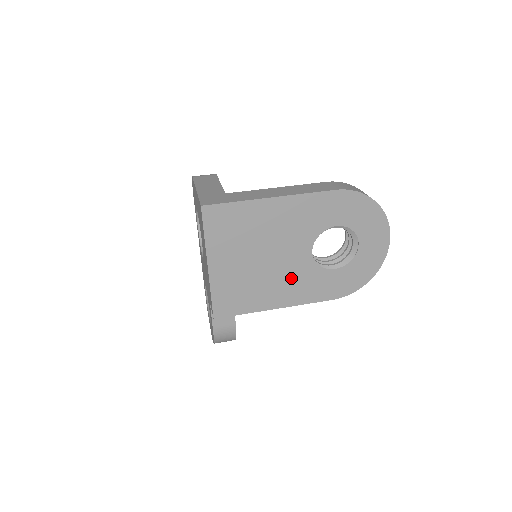
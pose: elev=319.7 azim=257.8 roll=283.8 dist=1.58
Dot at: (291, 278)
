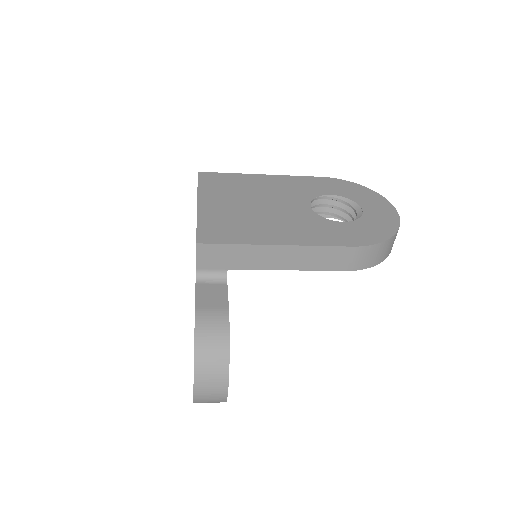
Dot at: (292, 223)
